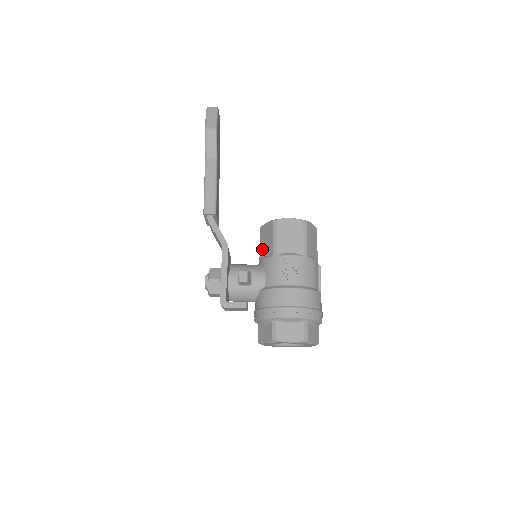
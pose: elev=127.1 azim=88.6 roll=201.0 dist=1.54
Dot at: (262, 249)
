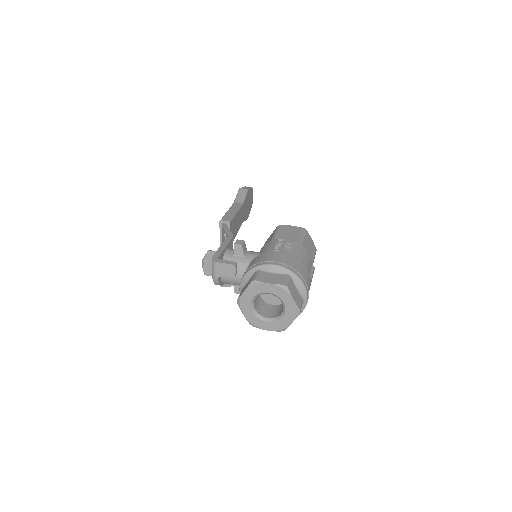
Dot at: occluded
